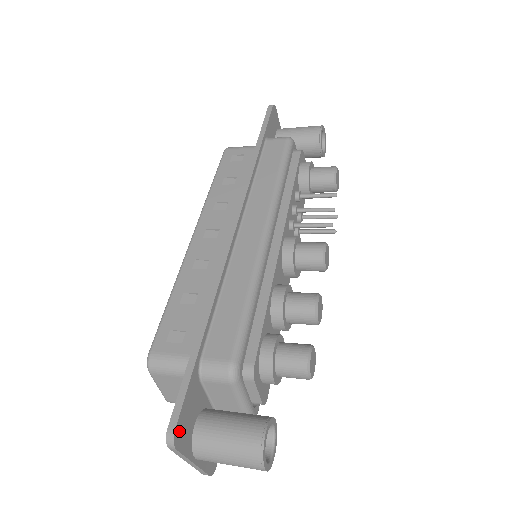
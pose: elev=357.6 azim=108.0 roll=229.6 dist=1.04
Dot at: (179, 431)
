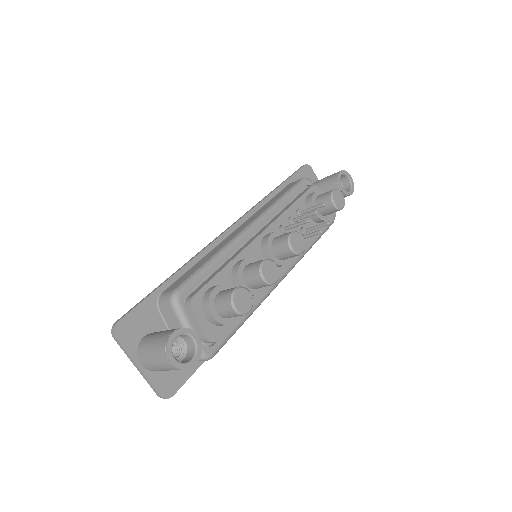
Dot at: (123, 327)
